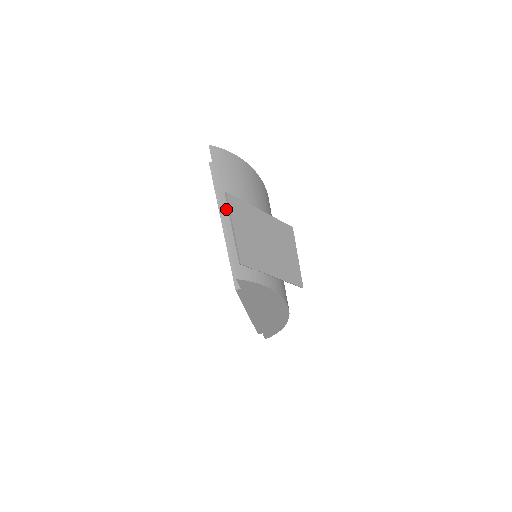
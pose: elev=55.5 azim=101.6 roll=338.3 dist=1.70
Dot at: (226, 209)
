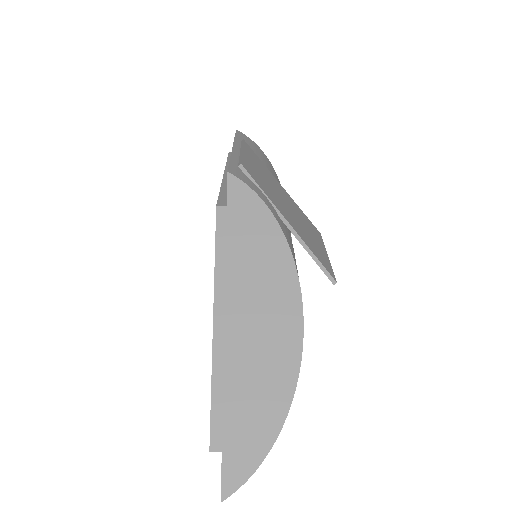
Dot at: (238, 148)
